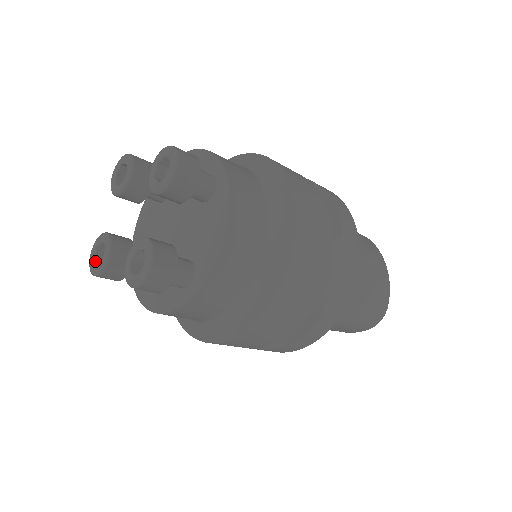
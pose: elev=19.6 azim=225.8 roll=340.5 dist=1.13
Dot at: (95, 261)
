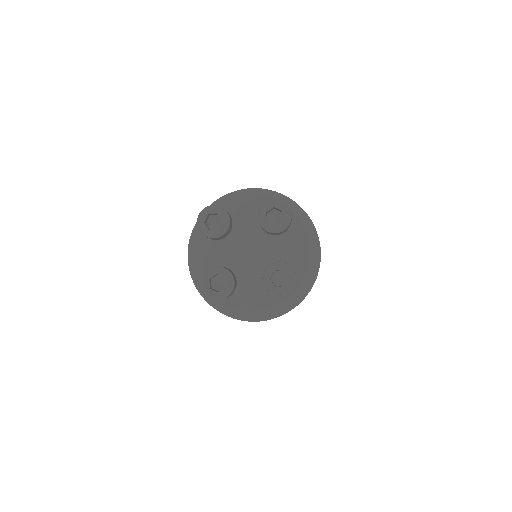
Dot at: (212, 289)
